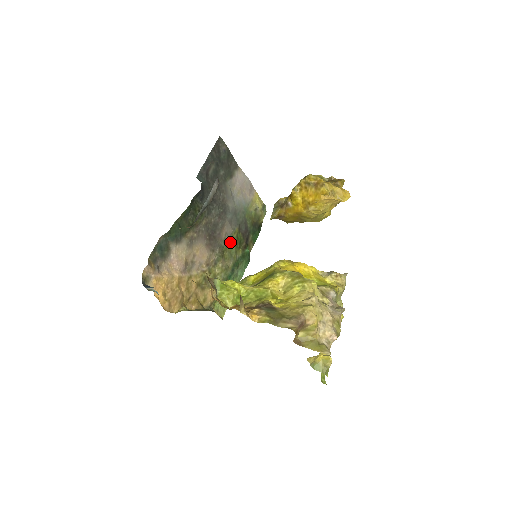
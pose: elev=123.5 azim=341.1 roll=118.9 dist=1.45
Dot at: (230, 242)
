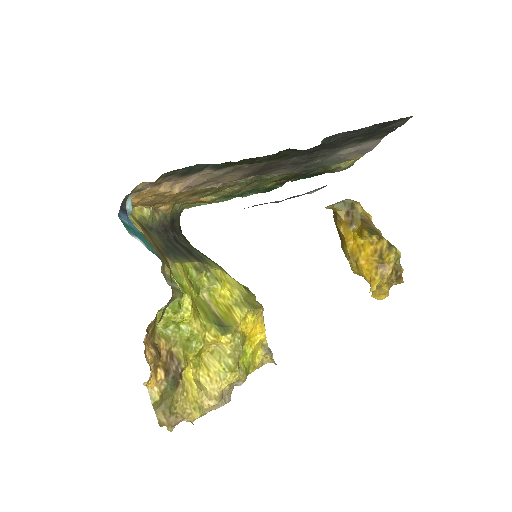
Dot at: (273, 177)
